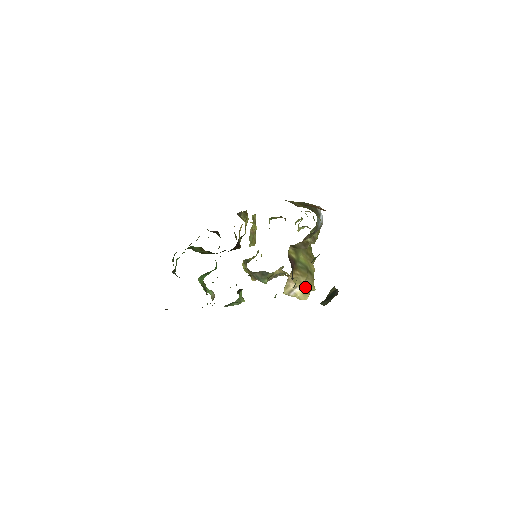
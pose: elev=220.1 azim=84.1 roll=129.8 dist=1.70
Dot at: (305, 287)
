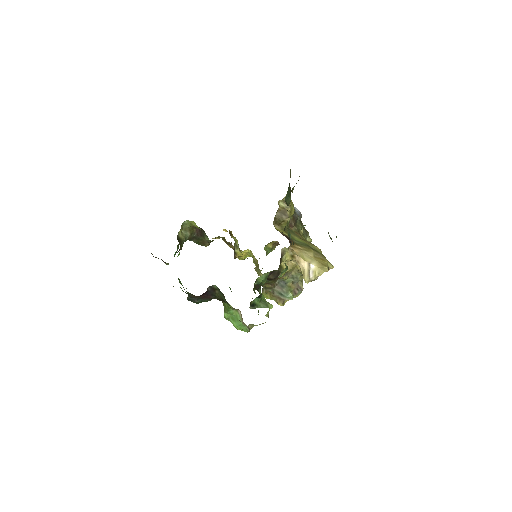
Dot at: (318, 261)
